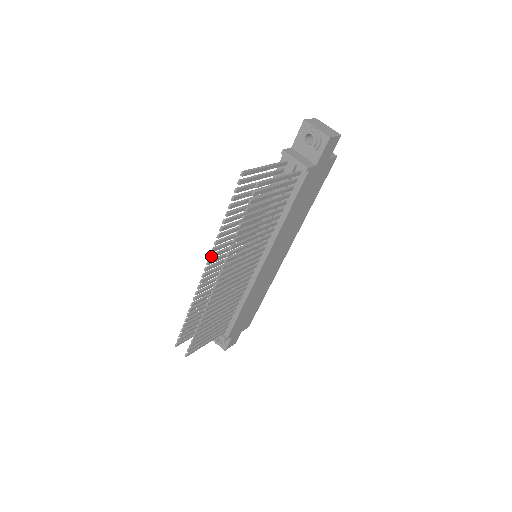
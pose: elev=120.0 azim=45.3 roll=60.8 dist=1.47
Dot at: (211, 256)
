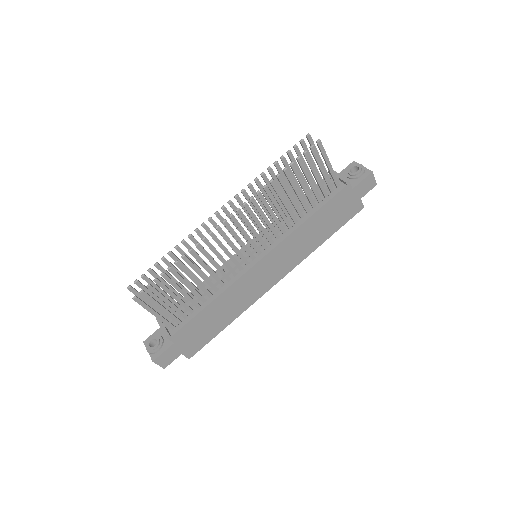
Dot at: (237, 196)
